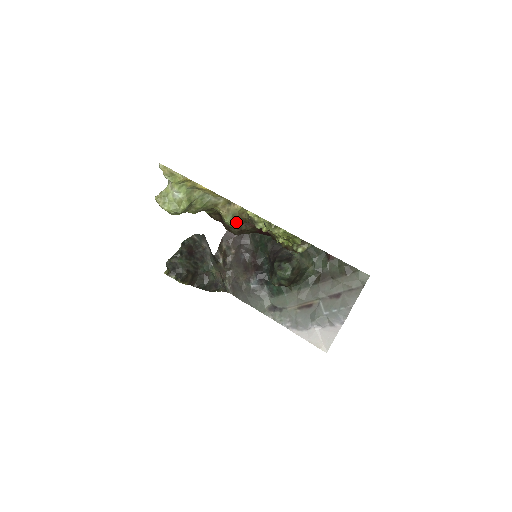
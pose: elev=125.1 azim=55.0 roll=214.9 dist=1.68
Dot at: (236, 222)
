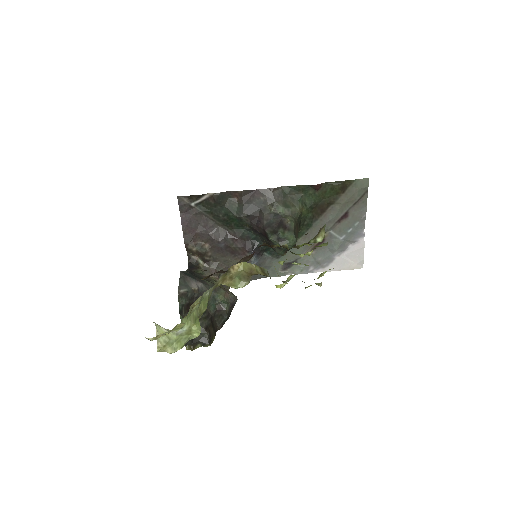
Dot at: (248, 282)
